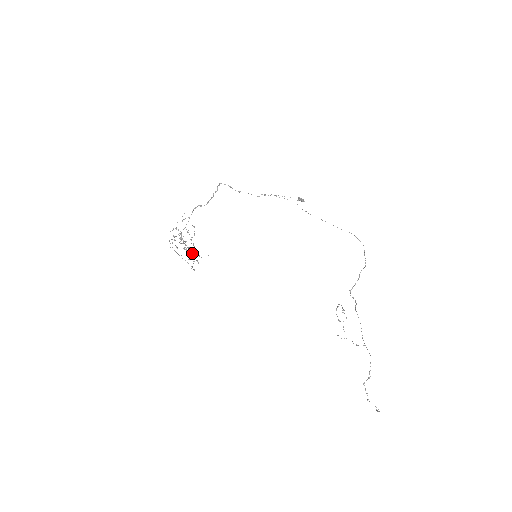
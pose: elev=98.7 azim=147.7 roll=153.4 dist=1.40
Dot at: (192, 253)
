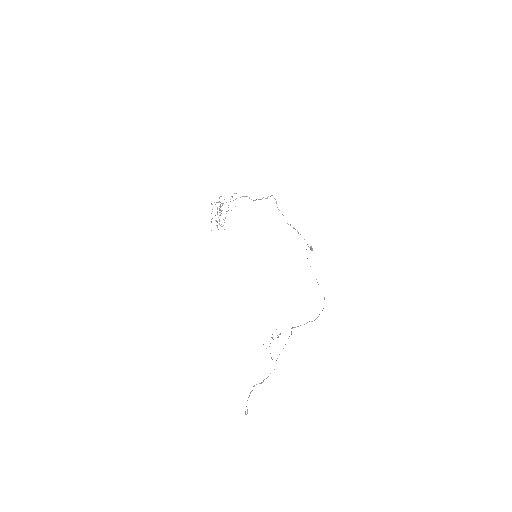
Dot at: occluded
